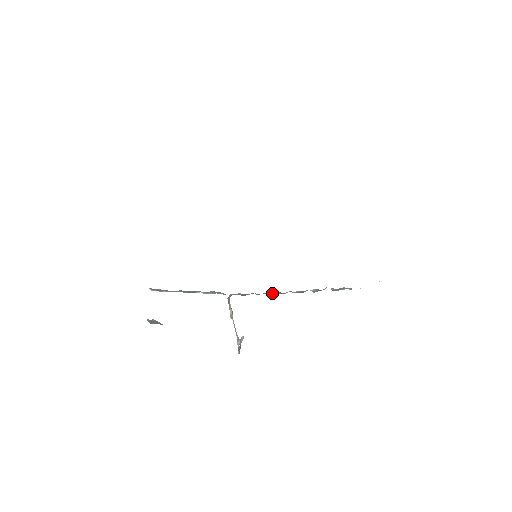
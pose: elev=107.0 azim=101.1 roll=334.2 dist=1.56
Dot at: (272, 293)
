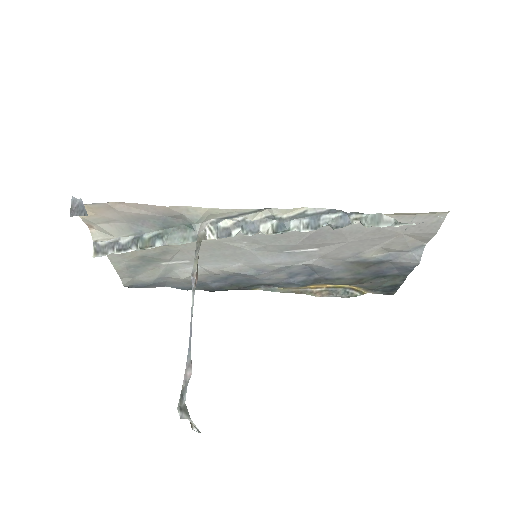
Dot at: (267, 232)
